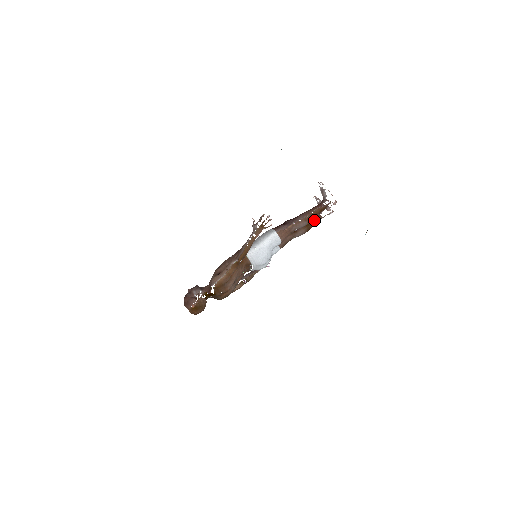
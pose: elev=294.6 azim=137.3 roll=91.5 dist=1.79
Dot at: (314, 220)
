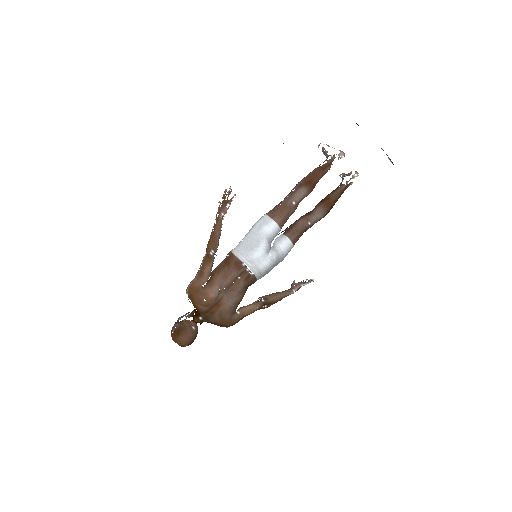
Dot at: (333, 192)
